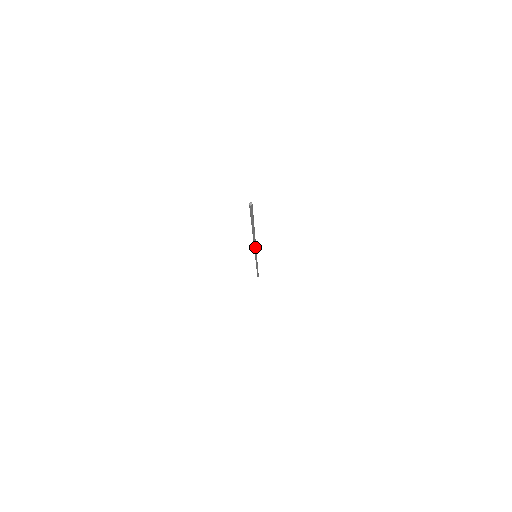
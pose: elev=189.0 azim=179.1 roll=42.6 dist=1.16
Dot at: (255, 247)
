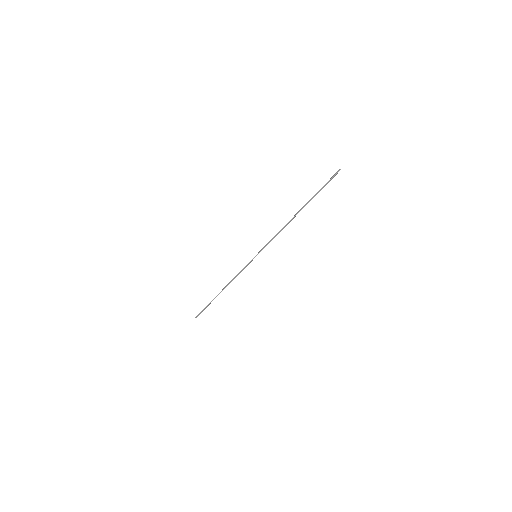
Dot at: occluded
